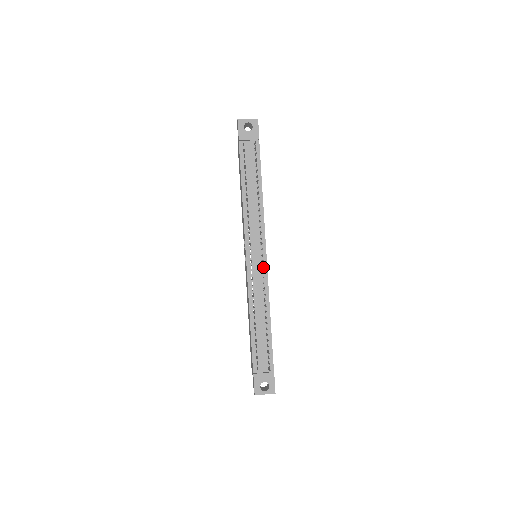
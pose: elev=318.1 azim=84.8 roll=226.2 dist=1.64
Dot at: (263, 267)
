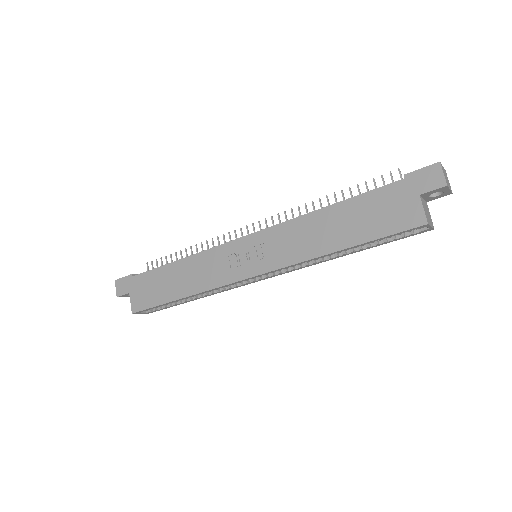
Dot at: occluded
